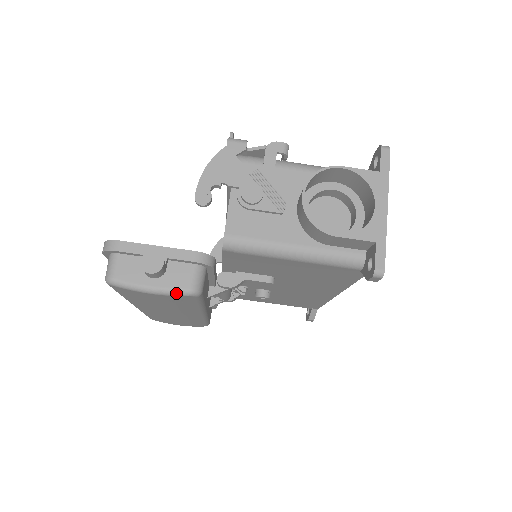
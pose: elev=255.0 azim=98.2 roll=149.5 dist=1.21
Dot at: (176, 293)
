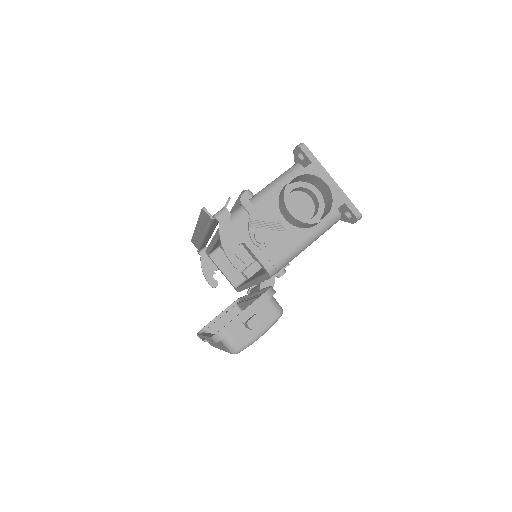
Dot at: (274, 323)
